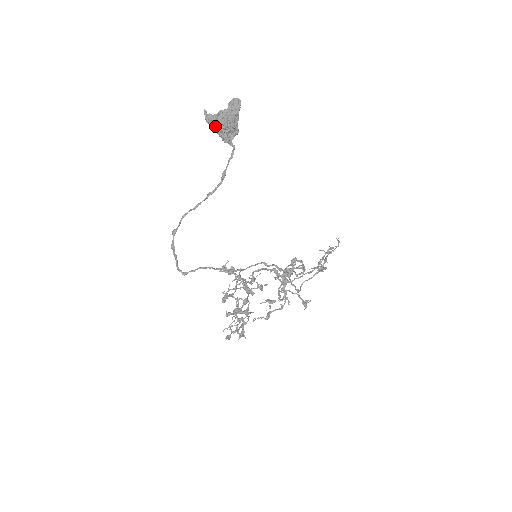
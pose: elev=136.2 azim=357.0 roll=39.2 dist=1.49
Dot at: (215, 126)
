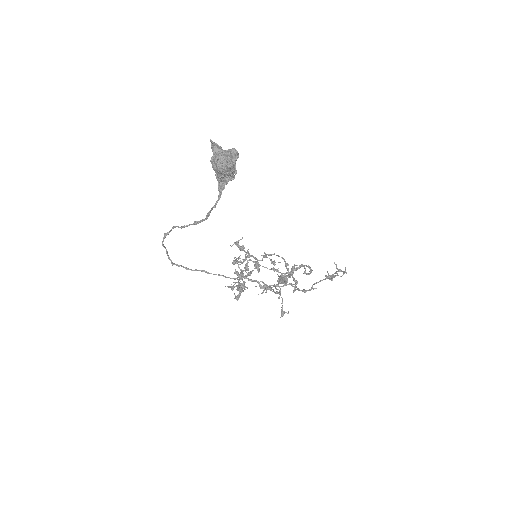
Dot at: occluded
